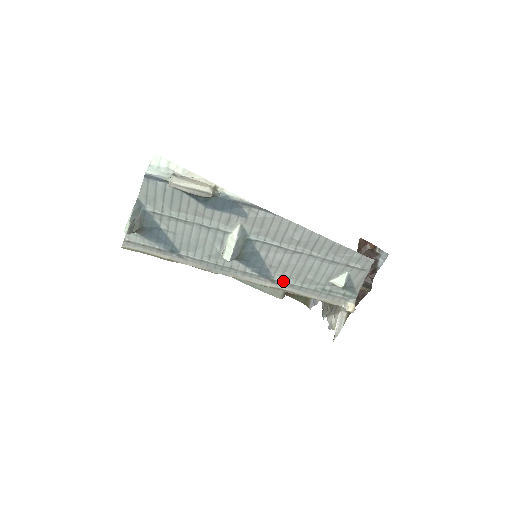
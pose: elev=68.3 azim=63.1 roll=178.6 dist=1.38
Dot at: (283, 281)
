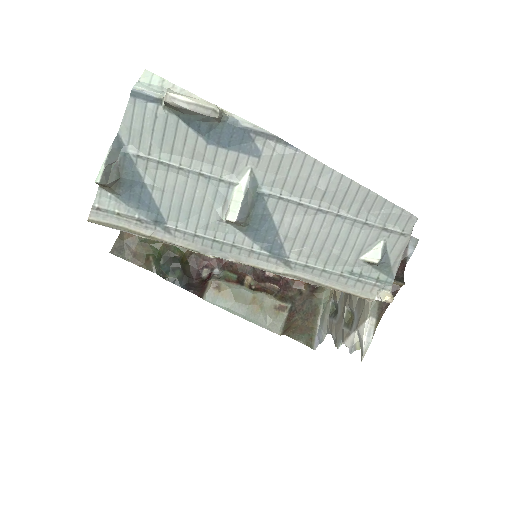
Dot at: (300, 262)
